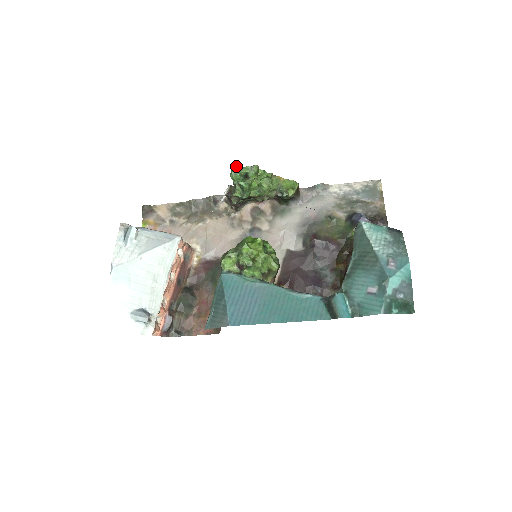
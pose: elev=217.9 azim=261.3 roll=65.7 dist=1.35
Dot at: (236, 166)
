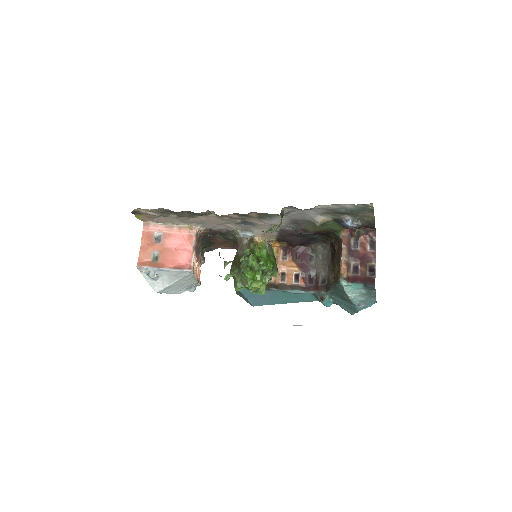
Dot at: occluded
